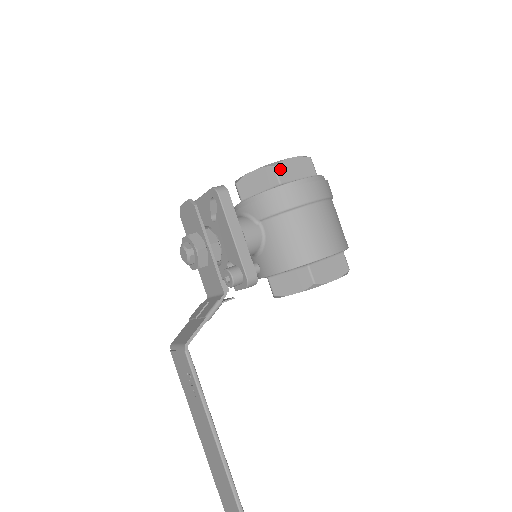
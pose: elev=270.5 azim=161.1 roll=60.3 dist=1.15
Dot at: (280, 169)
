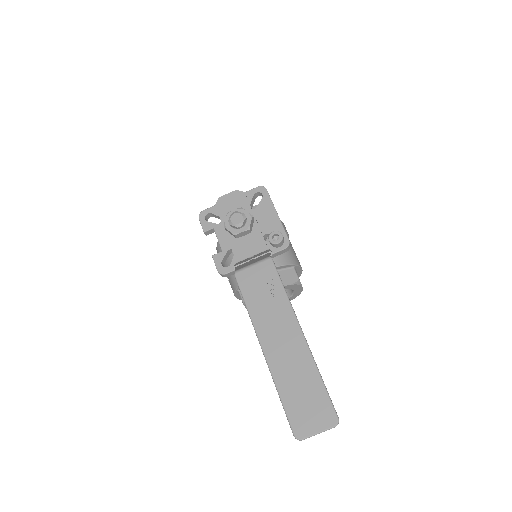
Dot at: occluded
